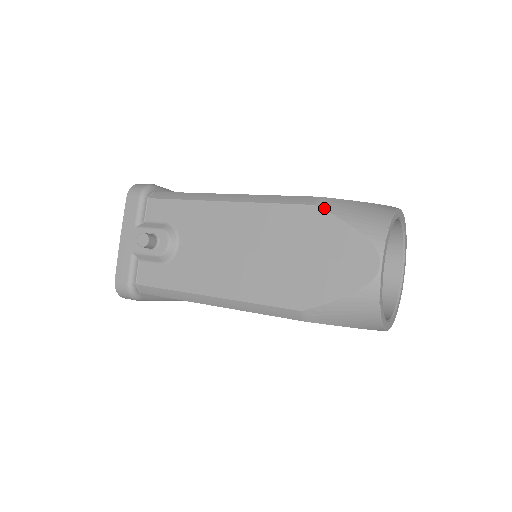
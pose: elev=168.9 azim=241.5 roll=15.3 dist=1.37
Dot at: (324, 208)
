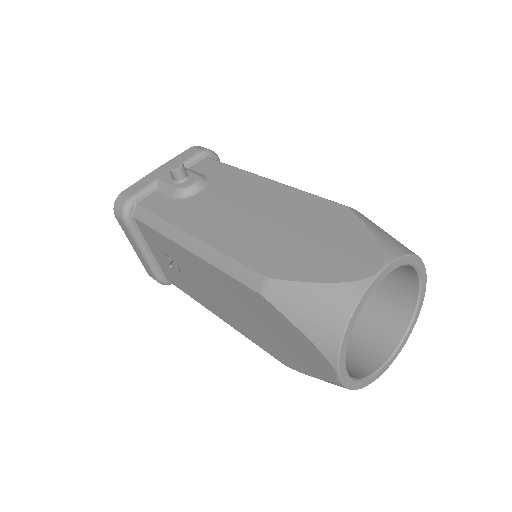
Dot at: (355, 212)
